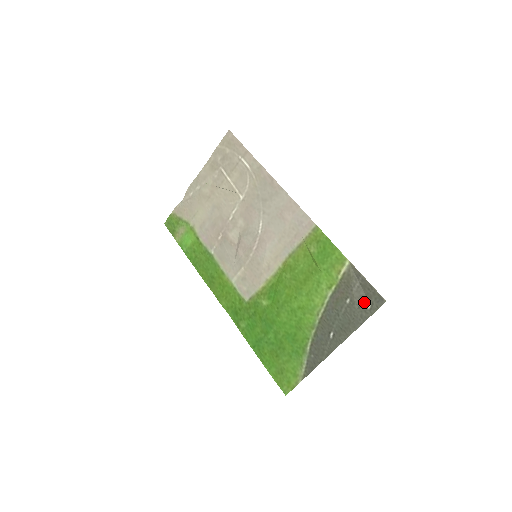
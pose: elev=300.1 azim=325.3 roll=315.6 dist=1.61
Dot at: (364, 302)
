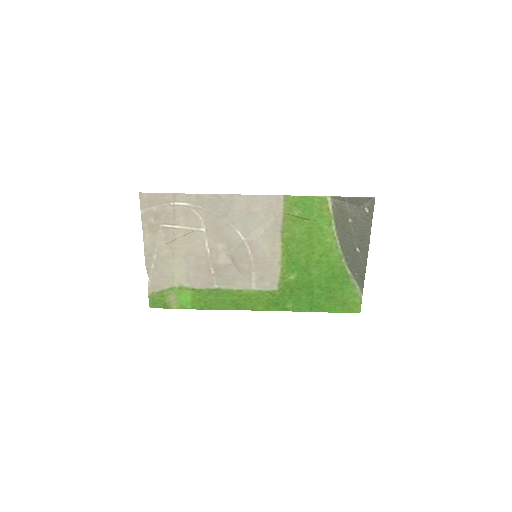
Dot at: (361, 211)
